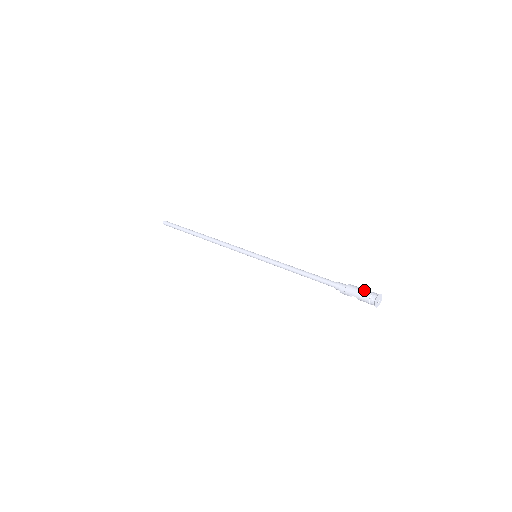
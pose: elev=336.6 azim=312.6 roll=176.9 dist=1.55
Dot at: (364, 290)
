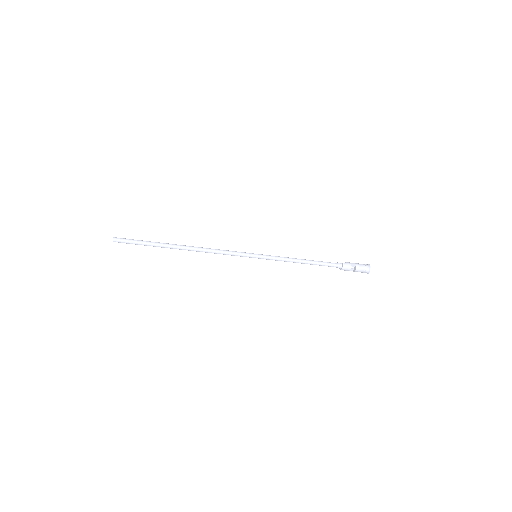
Dot at: occluded
